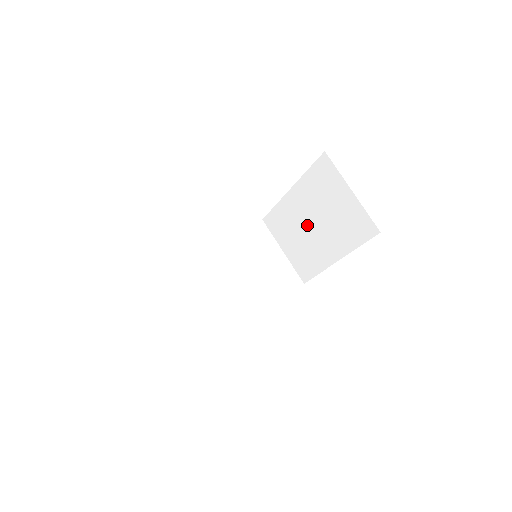
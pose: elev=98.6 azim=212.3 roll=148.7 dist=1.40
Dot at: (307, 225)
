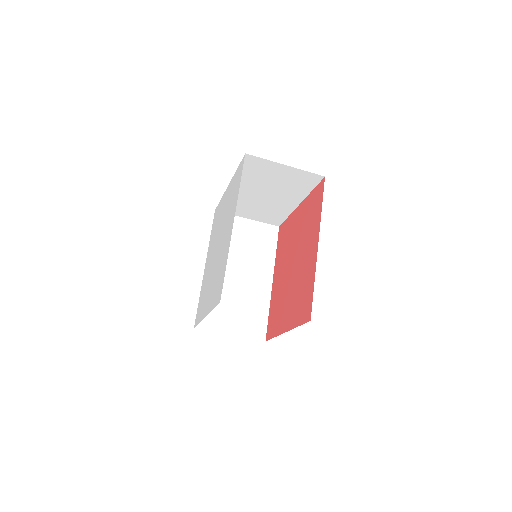
Dot at: (259, 197)
